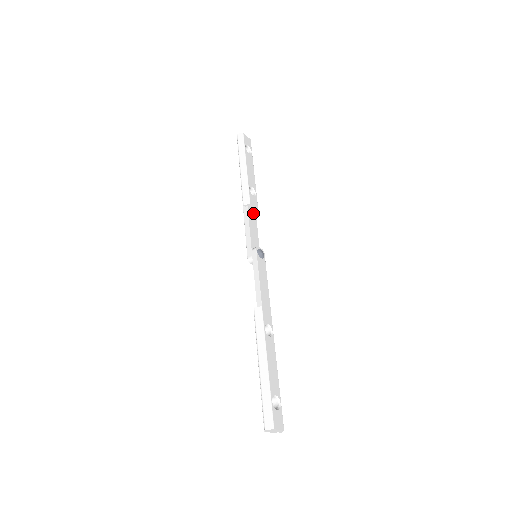
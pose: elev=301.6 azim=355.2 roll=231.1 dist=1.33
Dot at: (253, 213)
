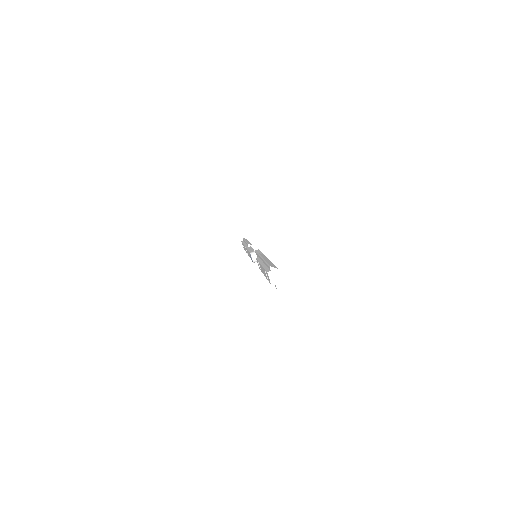
Dot at: occluded
